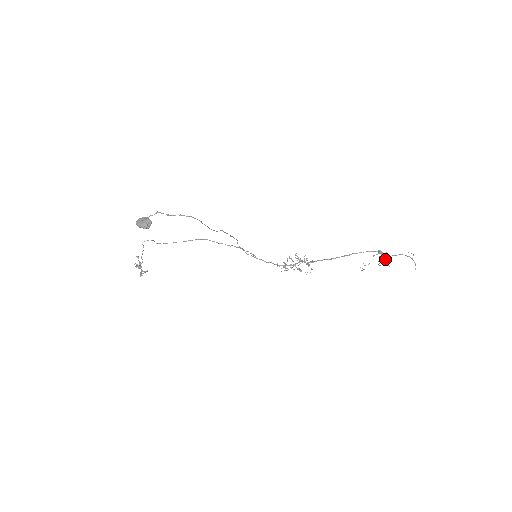
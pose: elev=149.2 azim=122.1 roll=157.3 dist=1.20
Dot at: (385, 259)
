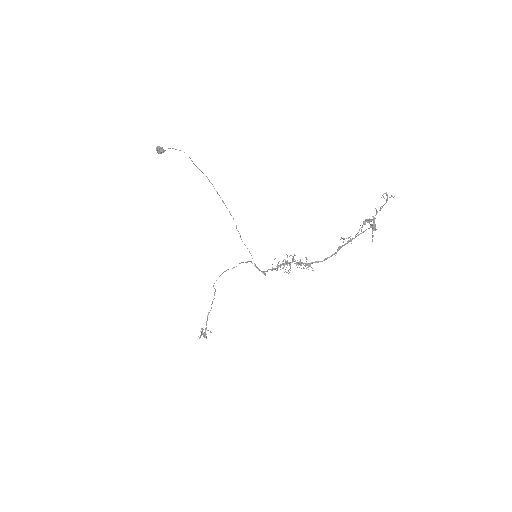
Dot at: (367, 219)
